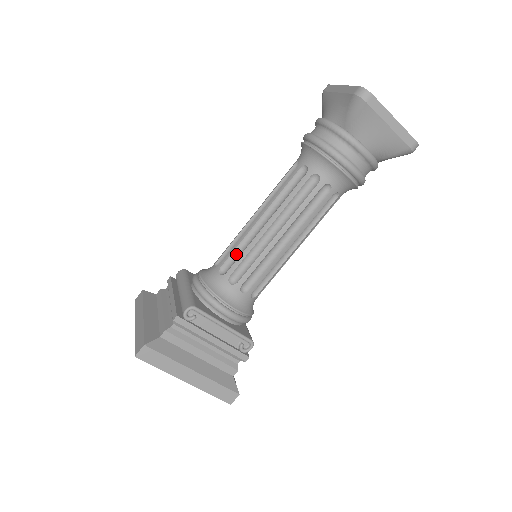
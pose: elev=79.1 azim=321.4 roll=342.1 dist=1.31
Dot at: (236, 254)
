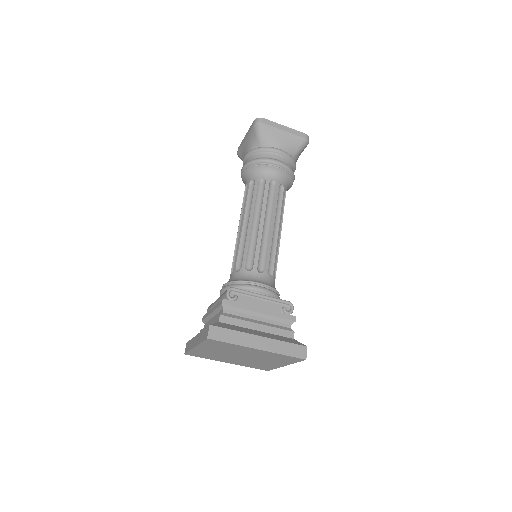
Dot at: (241, 254)
